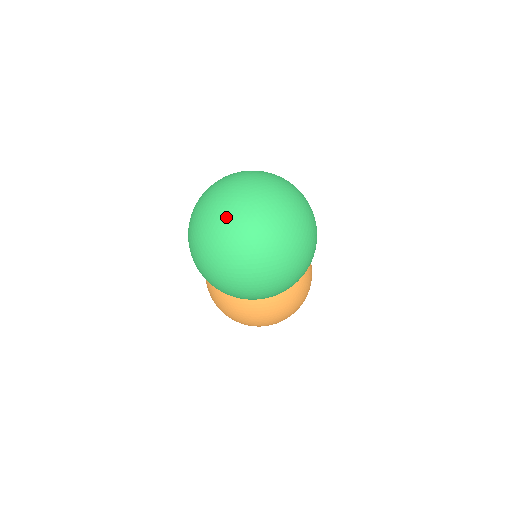
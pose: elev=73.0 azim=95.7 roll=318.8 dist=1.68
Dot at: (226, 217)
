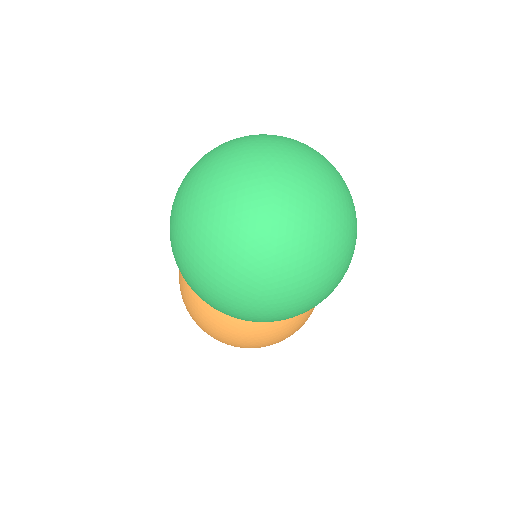
Dot at: (237, 175)
